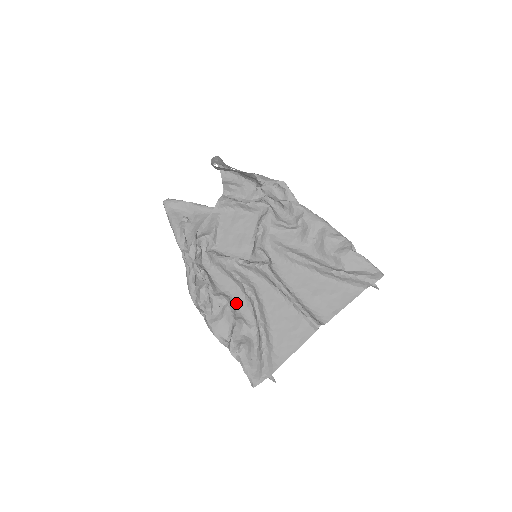
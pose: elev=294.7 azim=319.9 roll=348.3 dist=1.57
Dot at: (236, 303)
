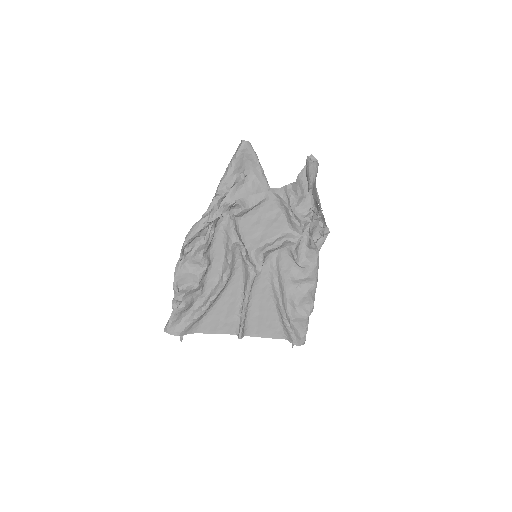
Dot at: (210, 270)
